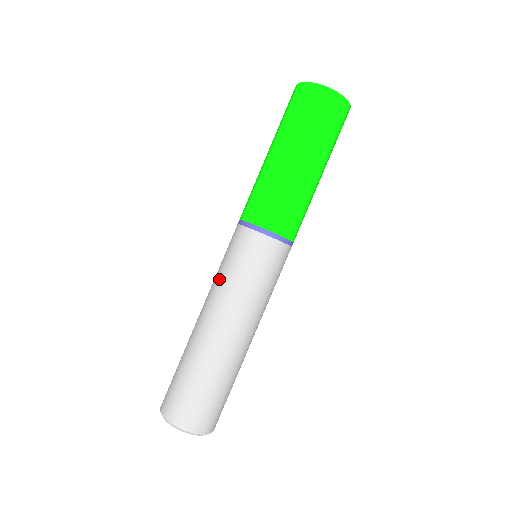
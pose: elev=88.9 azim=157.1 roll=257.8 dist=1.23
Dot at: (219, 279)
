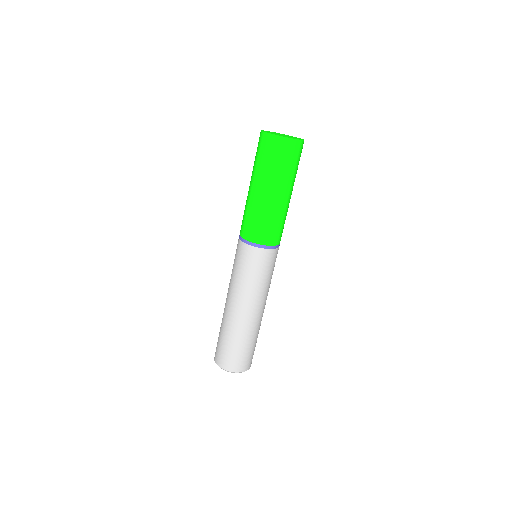
Dot at: (231, 275)
